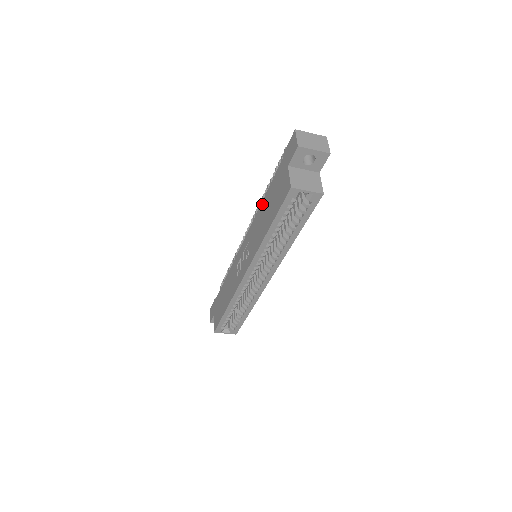
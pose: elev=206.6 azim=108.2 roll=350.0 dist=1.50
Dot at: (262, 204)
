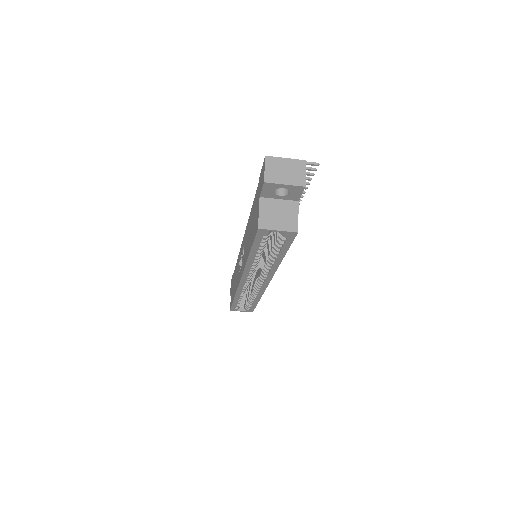
Dot at: (250, 216)
